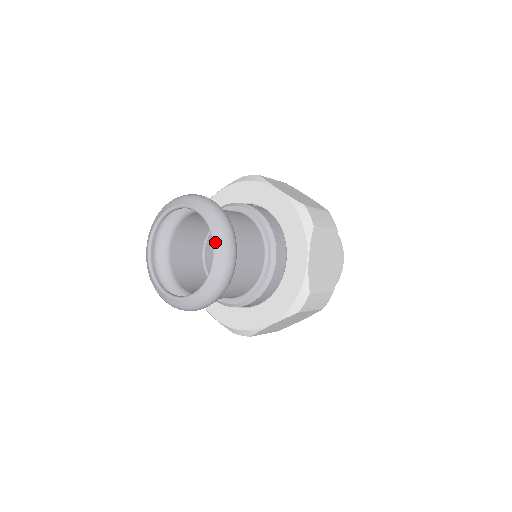
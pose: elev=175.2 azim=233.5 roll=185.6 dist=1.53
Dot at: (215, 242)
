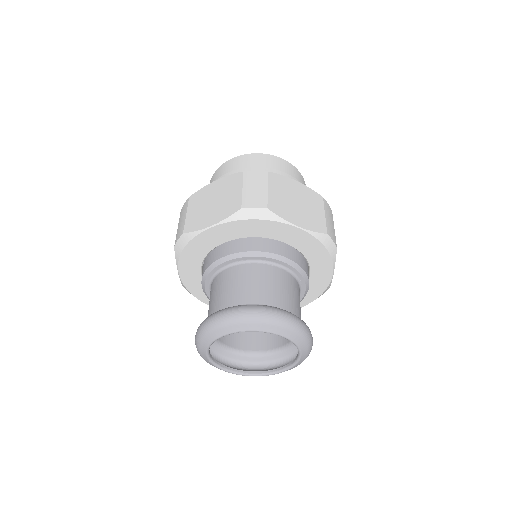
Dot at: (302, 350)
